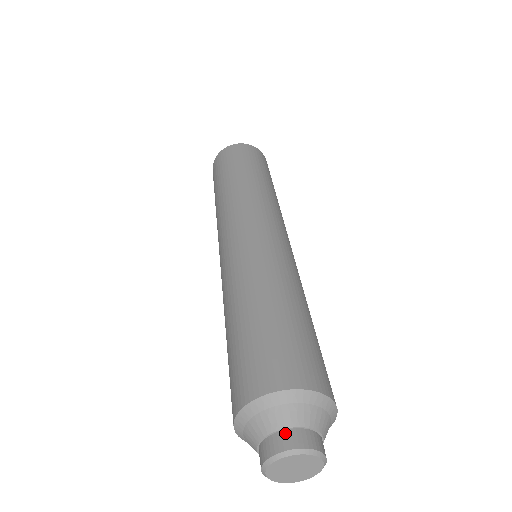
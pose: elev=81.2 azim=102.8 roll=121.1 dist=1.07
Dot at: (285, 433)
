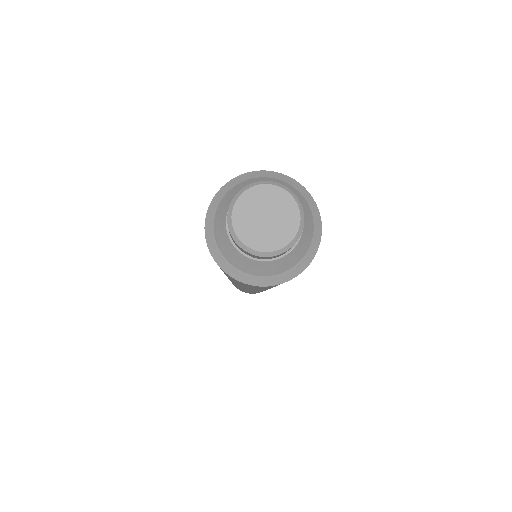
Dot at: occluded
